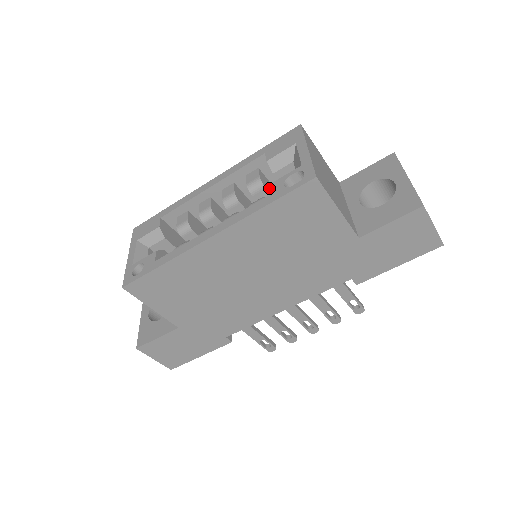
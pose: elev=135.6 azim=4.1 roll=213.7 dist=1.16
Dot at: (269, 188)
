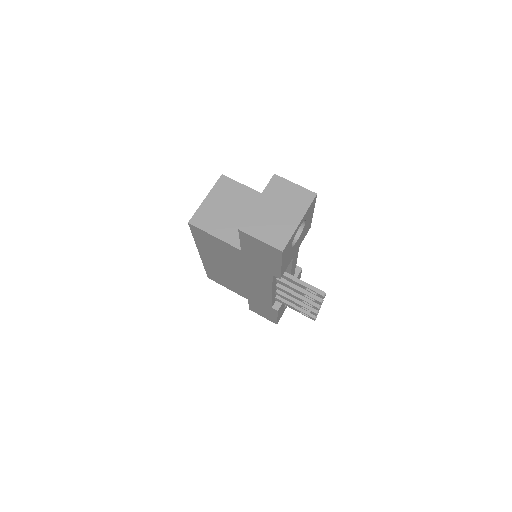
Dot at: occluded
